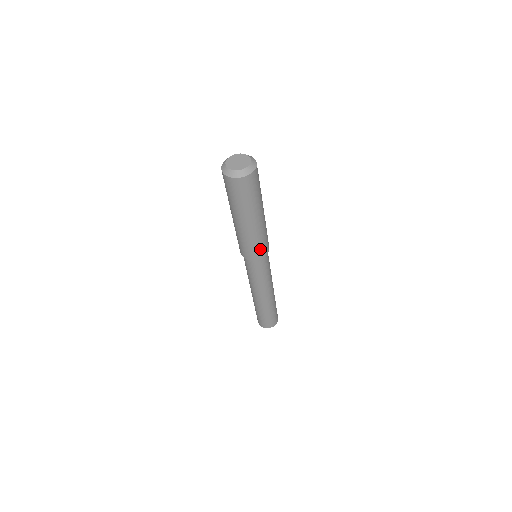
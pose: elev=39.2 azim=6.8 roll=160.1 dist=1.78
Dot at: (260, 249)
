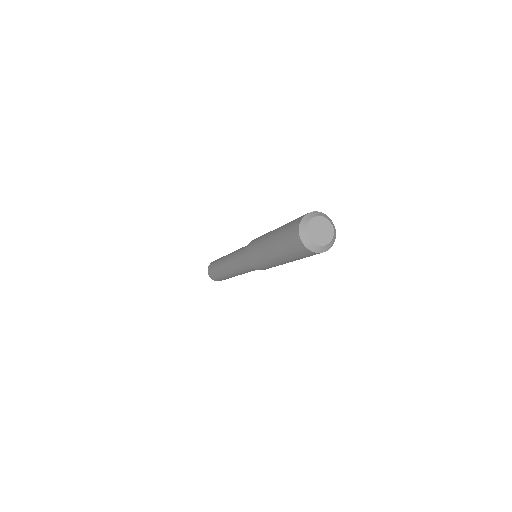
Dot at: occluded
